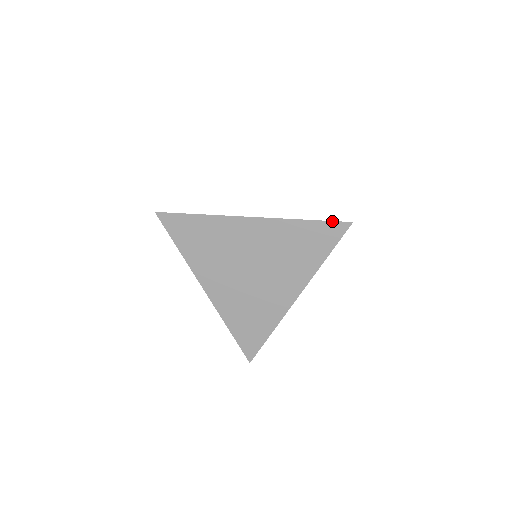
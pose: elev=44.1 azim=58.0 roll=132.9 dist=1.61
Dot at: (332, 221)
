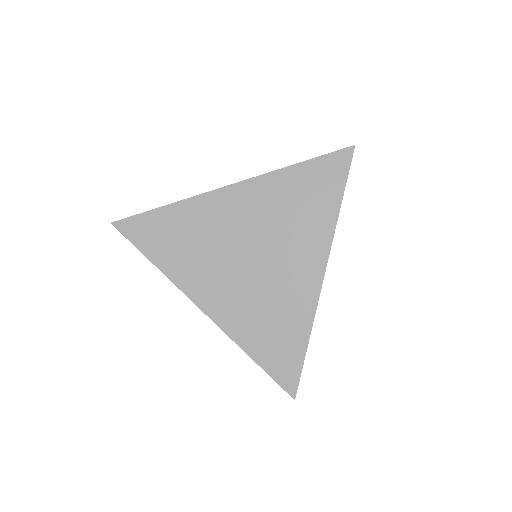
Dot at: (329, 153)
